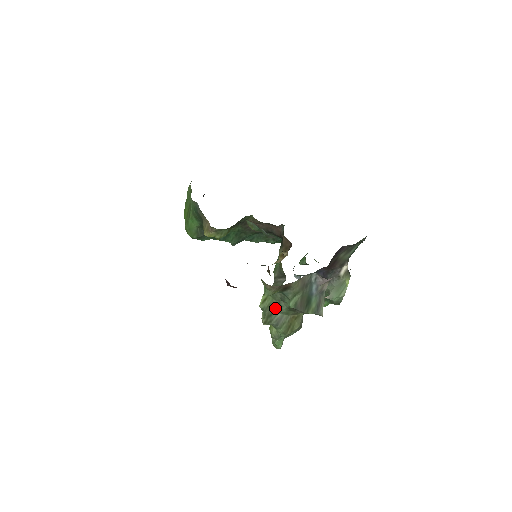
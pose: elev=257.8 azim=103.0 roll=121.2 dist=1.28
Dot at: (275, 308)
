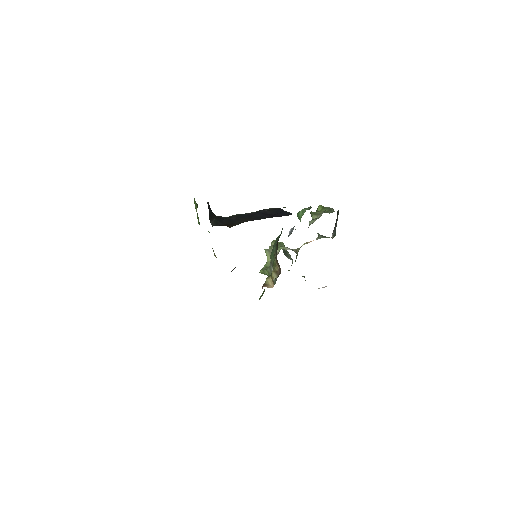
Dot at: occluded
